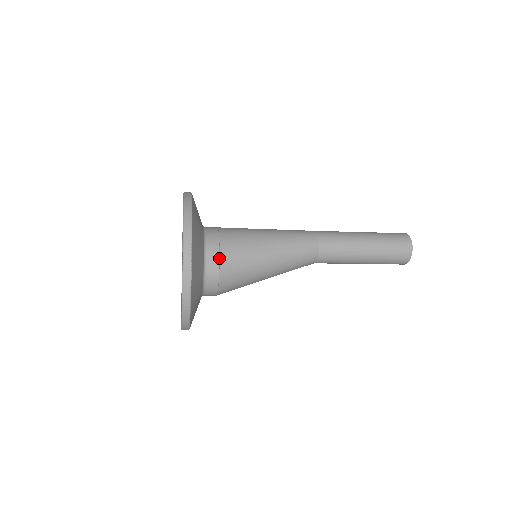
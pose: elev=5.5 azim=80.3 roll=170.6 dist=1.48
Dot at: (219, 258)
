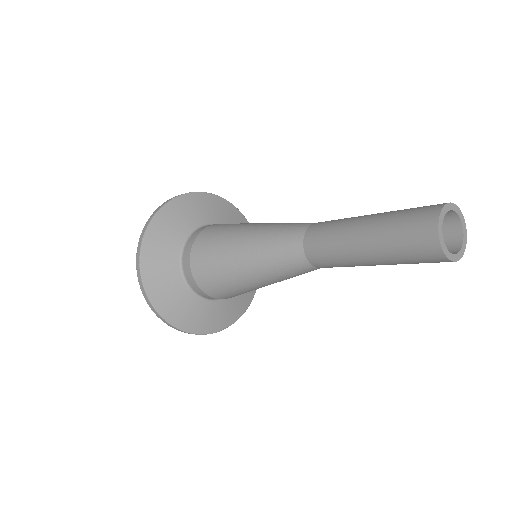
Dot at: (204, 229)
